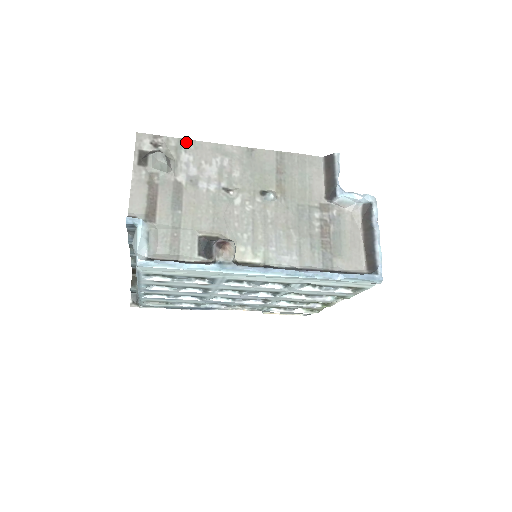
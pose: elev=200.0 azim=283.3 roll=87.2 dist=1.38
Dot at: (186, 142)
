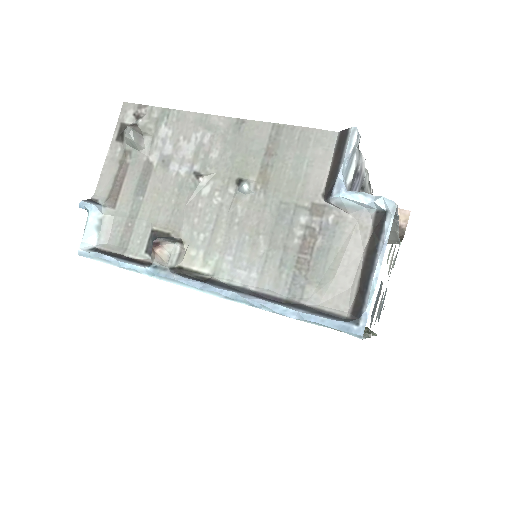
Dot at: (169, 112)
